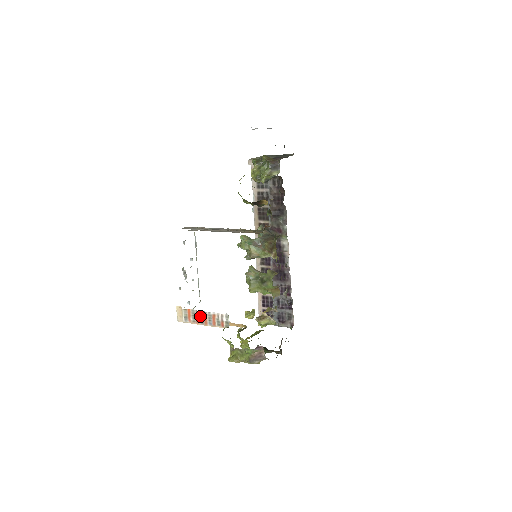
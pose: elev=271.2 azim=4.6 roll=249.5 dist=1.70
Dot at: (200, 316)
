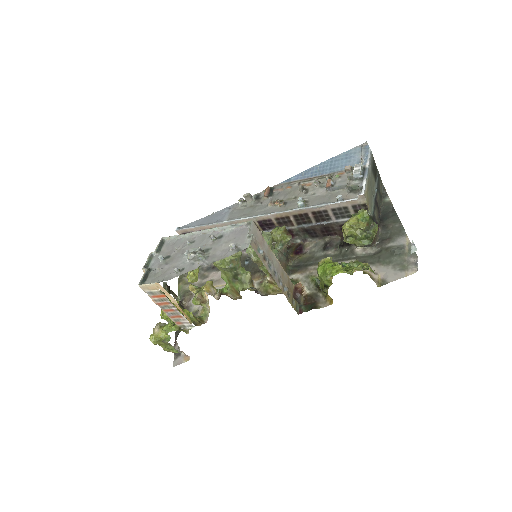
Dot at: (168, 306)
